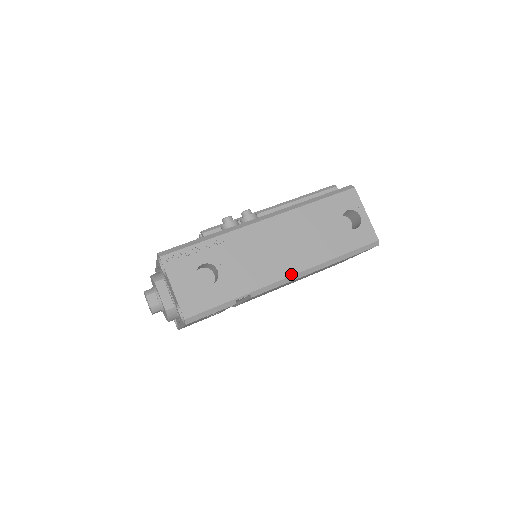
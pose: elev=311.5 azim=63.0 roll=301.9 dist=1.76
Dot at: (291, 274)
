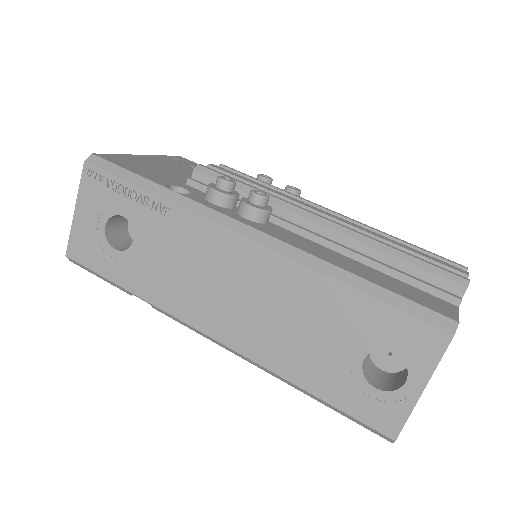
Dot at: (215, 336)
